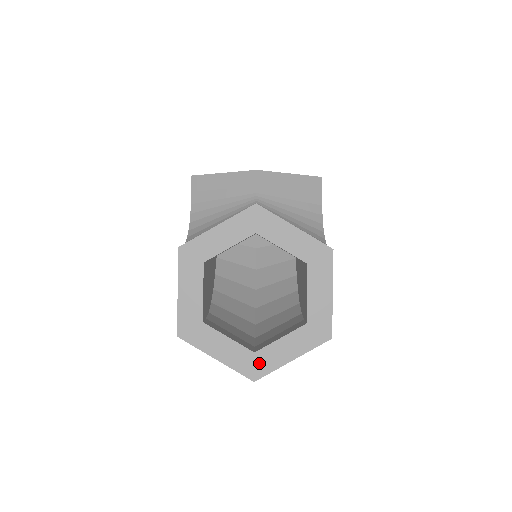
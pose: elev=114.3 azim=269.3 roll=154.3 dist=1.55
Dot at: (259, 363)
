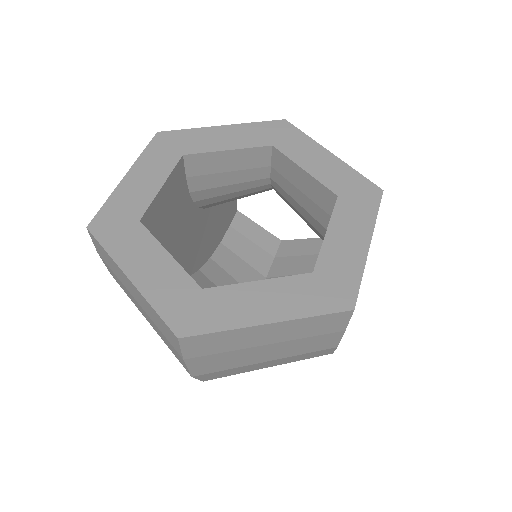
Dot at: (203, 308)
